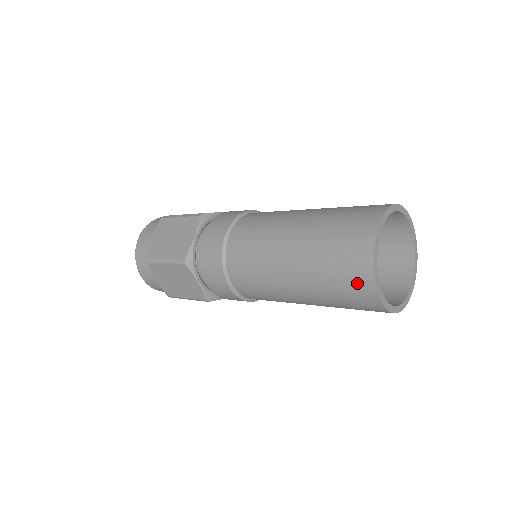
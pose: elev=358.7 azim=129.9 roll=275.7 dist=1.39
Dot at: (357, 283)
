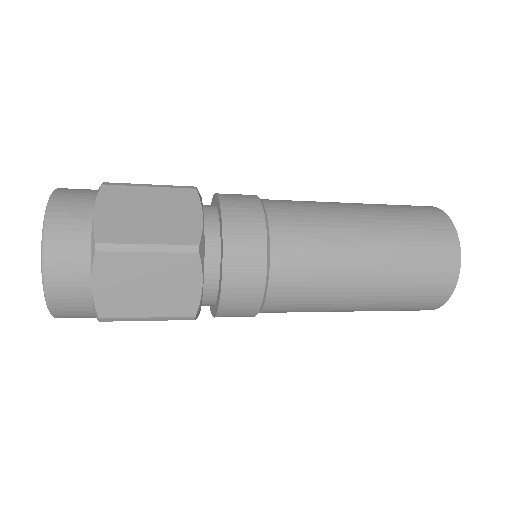
Dot at: (418, 310)
